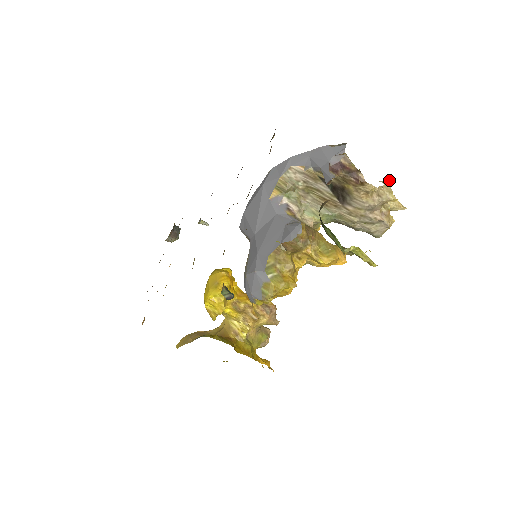
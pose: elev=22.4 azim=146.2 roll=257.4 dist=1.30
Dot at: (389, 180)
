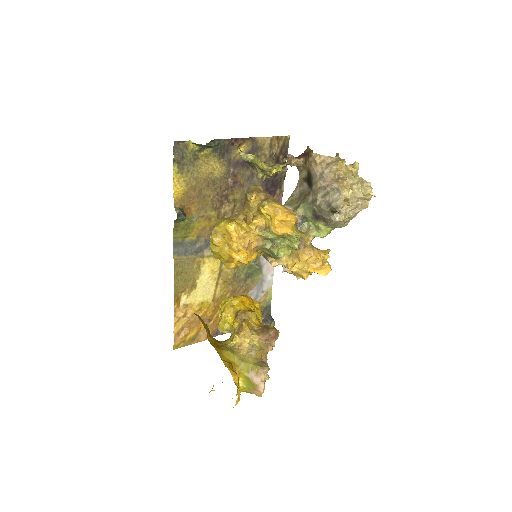
Dot at: (352, 164)
